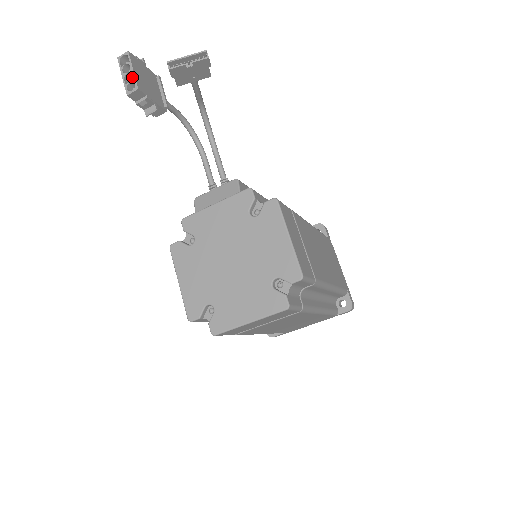
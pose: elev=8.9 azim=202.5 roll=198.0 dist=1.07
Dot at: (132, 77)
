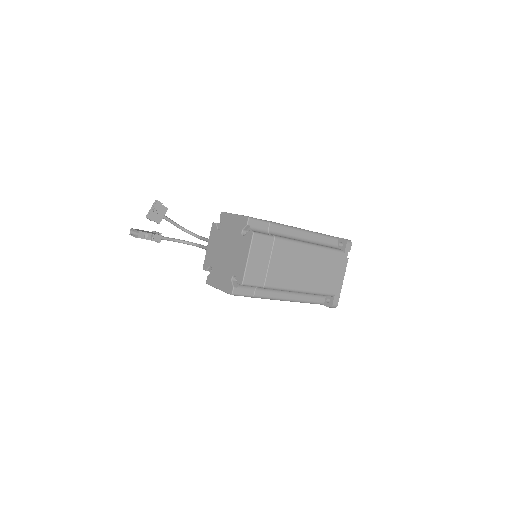
Dot at: occluded
